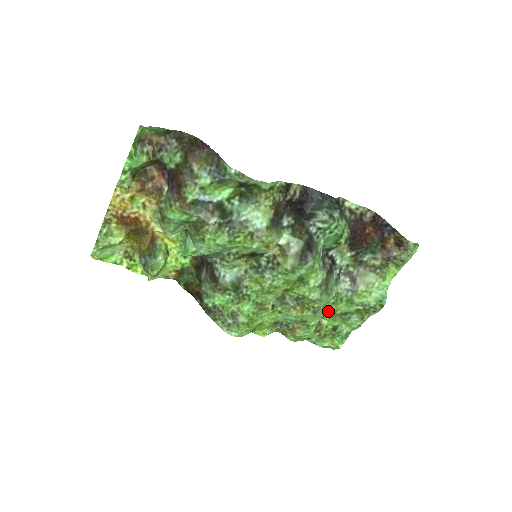
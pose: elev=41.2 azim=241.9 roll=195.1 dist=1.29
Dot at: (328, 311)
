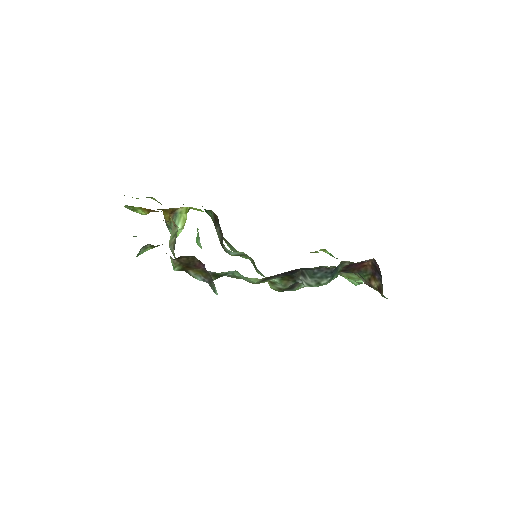
Dot at: occluded
